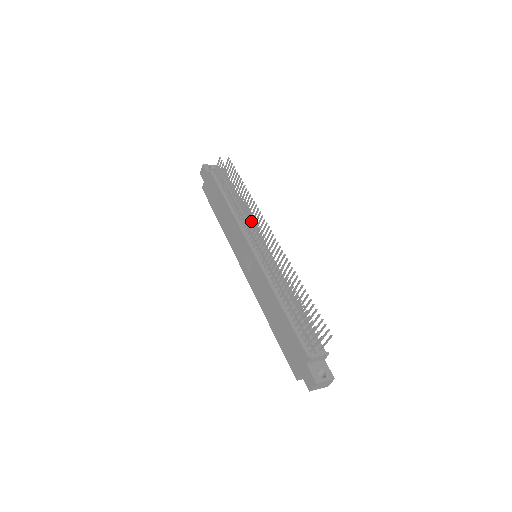
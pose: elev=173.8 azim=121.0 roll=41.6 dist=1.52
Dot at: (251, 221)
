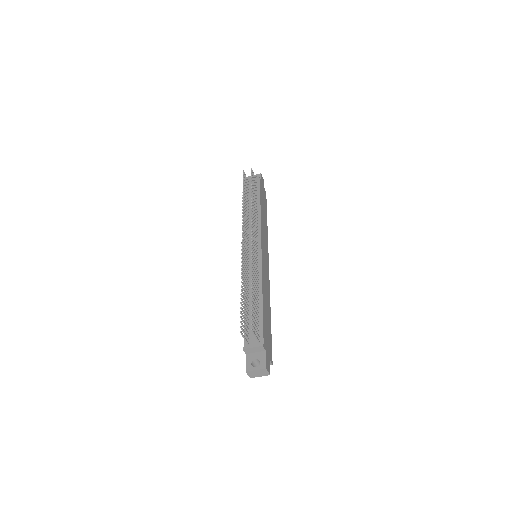
Dot at: (244, 227)
